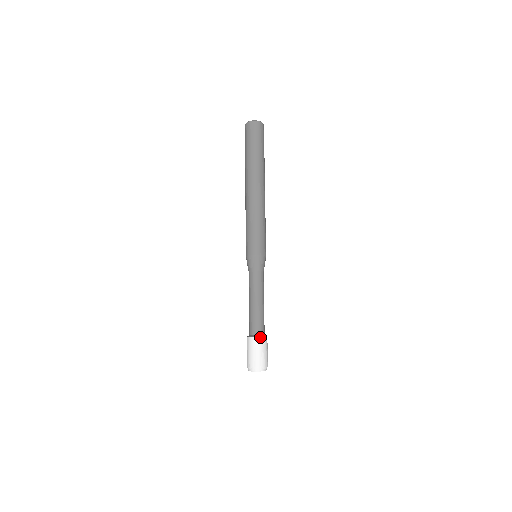
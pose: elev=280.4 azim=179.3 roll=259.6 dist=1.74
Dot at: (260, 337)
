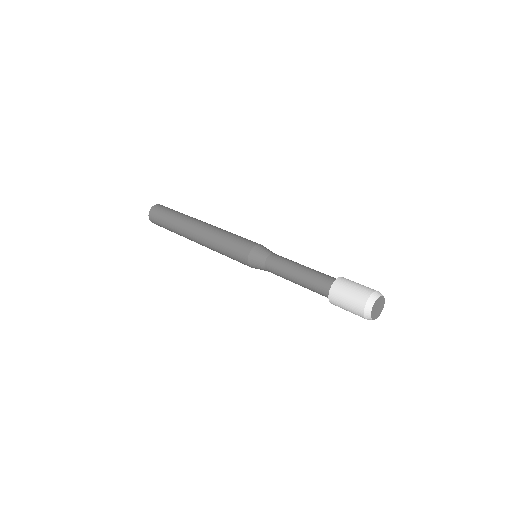
Dot at: (342, 277)
